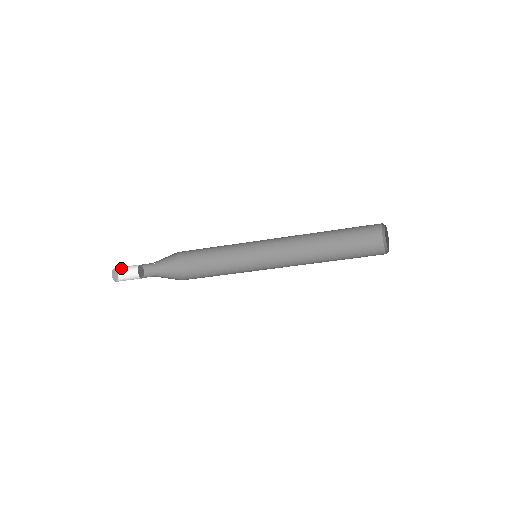
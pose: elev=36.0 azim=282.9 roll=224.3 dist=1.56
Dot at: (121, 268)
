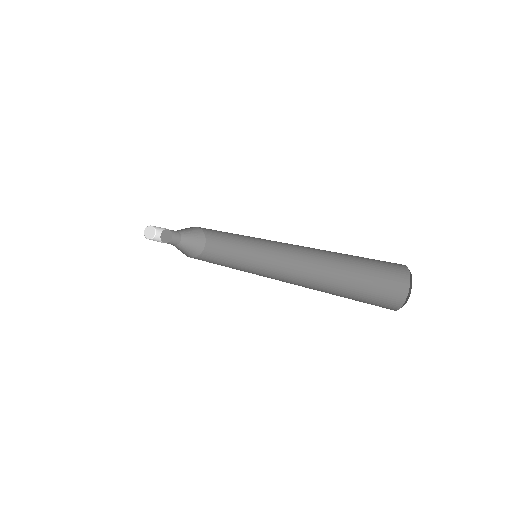
Dot at: occluded
